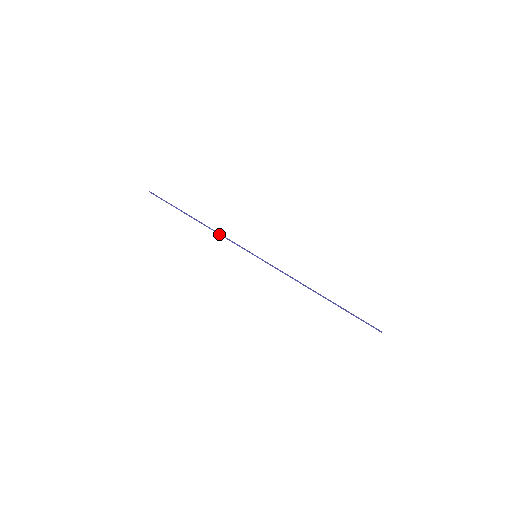
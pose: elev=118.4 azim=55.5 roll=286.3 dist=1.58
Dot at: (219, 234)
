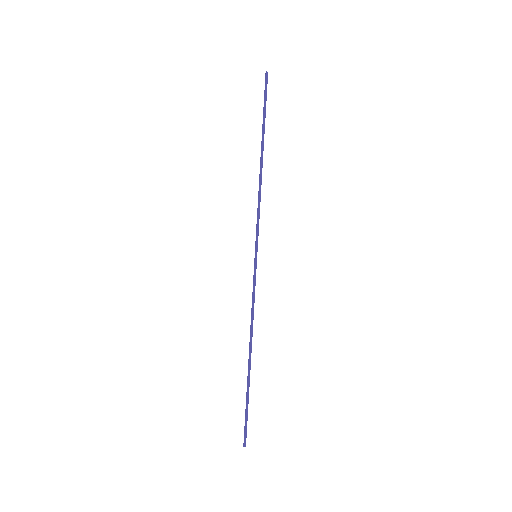
Dot at: (260, 195)
